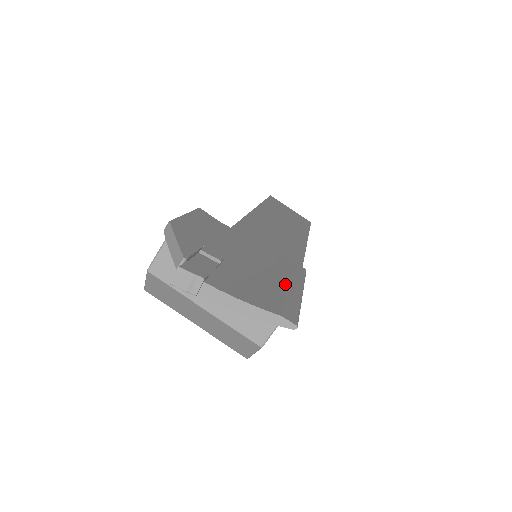
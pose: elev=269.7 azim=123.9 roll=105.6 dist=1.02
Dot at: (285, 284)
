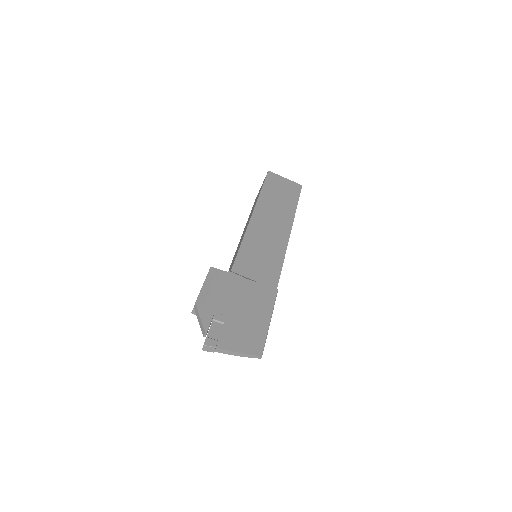
Dot at: (260, 320)
